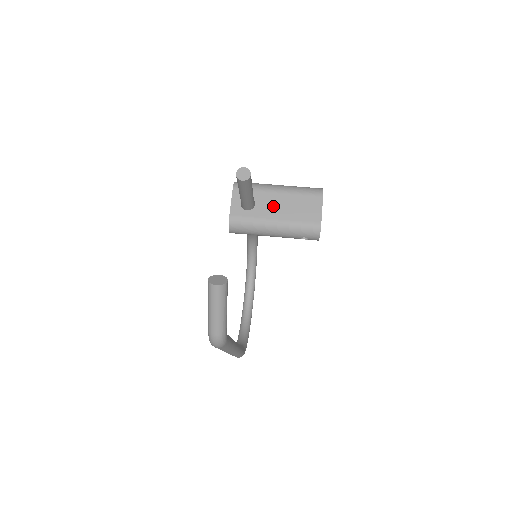
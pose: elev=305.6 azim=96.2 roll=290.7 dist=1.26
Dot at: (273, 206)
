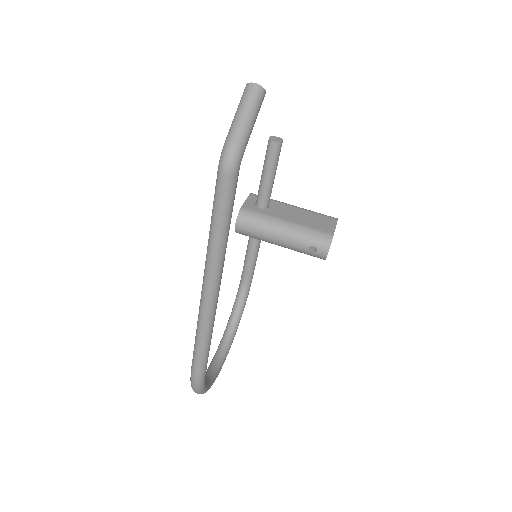
Dot at: (287, 212)
